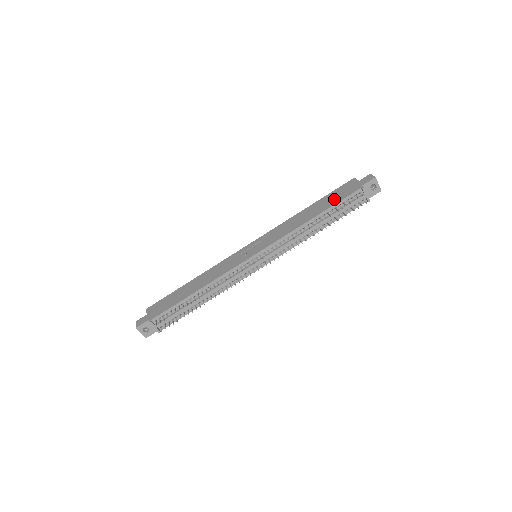
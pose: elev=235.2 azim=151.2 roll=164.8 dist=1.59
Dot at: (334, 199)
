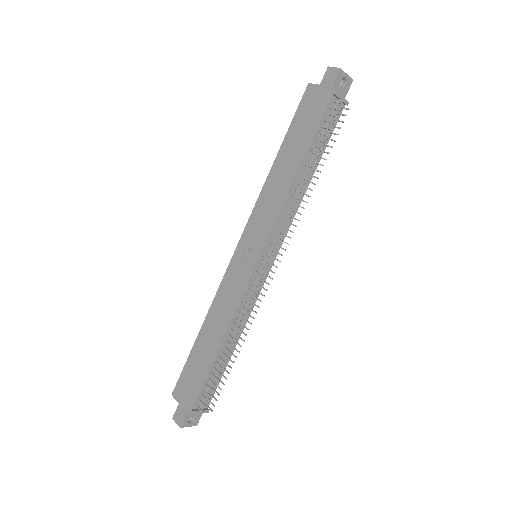
Dot at: (306, 129)
